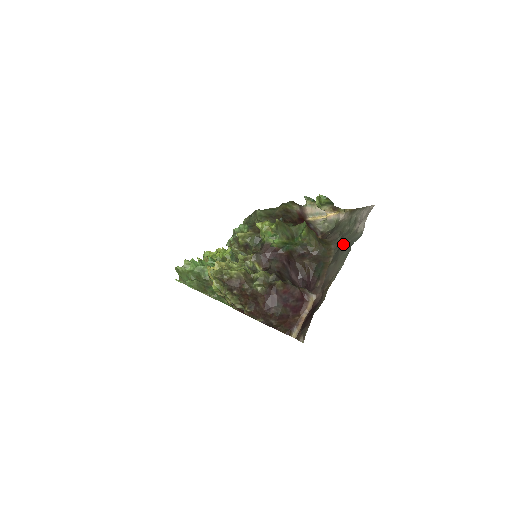
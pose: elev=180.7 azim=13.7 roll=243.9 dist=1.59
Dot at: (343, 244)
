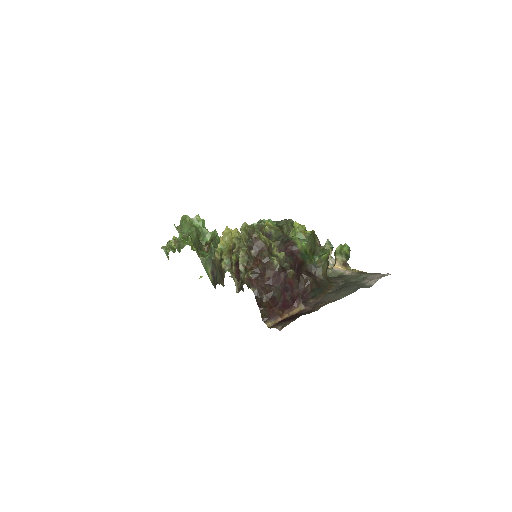
Dot at: (348, 286)
